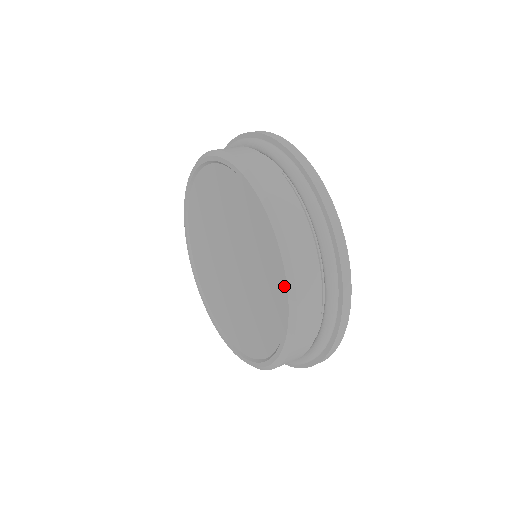
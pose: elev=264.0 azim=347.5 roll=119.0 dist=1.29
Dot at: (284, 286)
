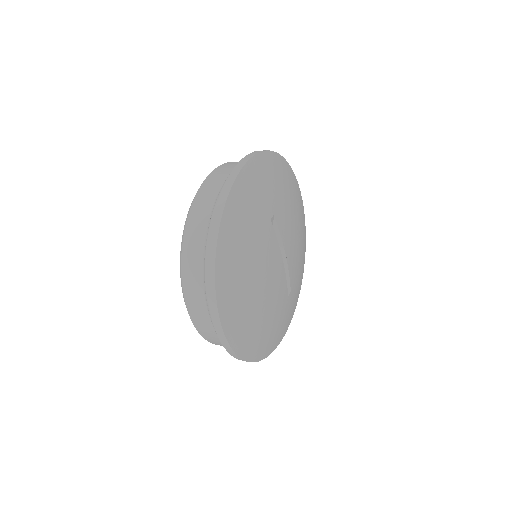
Dot at: occluded
